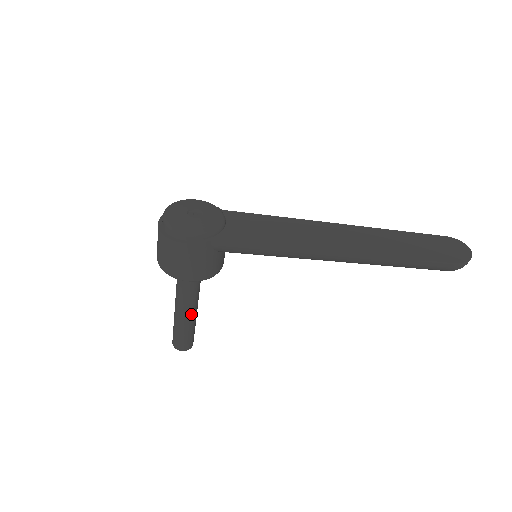
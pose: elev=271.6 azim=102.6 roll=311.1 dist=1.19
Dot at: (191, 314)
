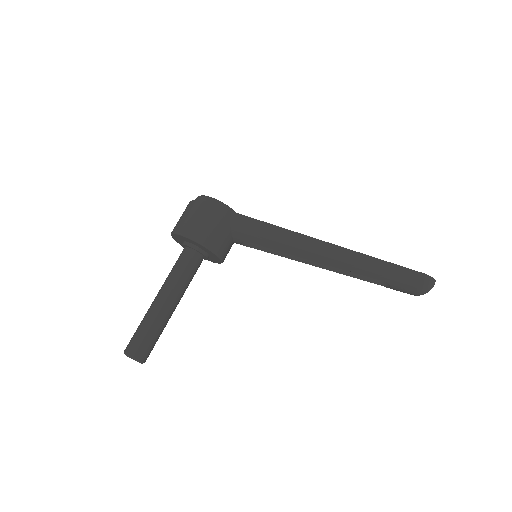
Dot at: (169, 306)
